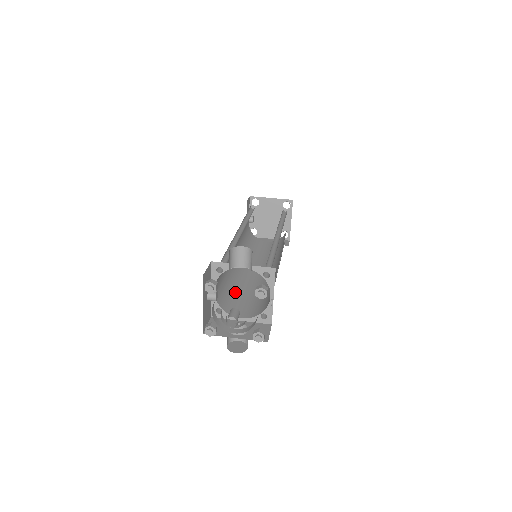
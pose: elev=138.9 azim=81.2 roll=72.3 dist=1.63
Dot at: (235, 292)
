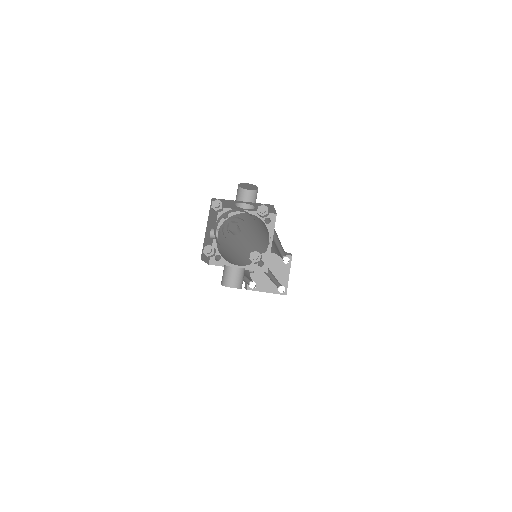
Dot at: occluded
